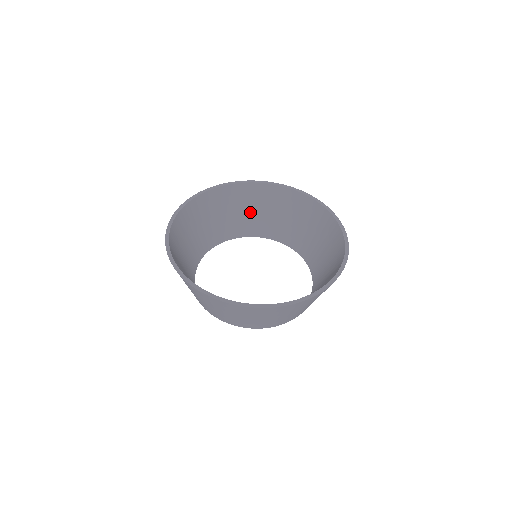
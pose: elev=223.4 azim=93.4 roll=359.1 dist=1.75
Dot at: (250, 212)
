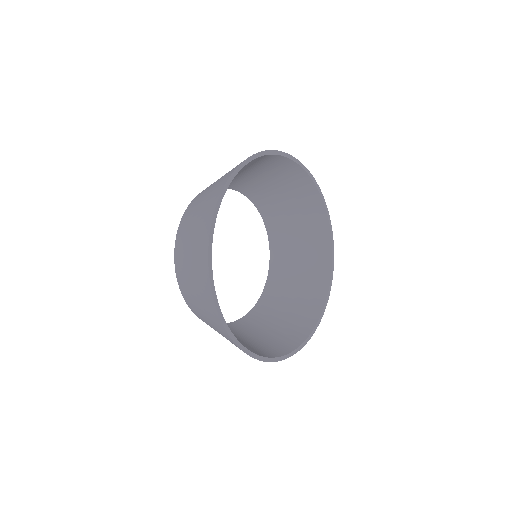
Dot at: (251, 174)
